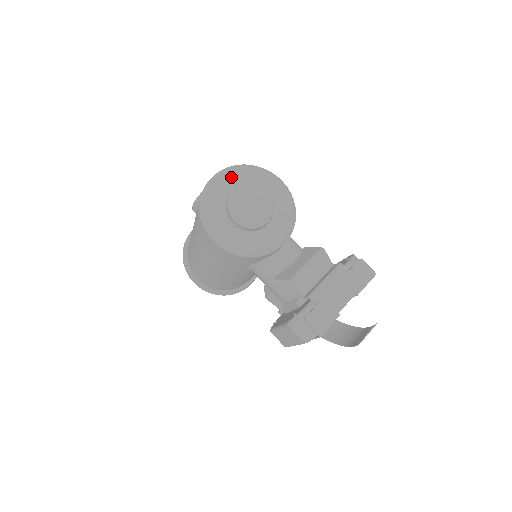
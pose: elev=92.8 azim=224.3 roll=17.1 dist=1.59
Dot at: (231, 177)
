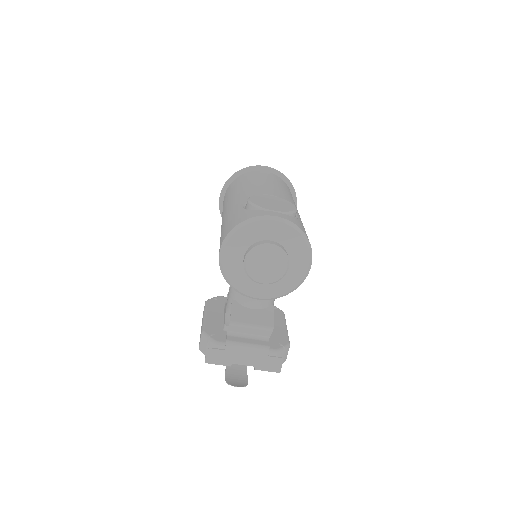
Dot at: (283, 231)
